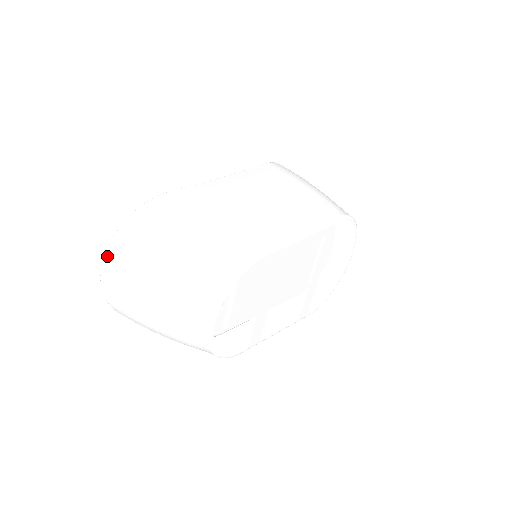
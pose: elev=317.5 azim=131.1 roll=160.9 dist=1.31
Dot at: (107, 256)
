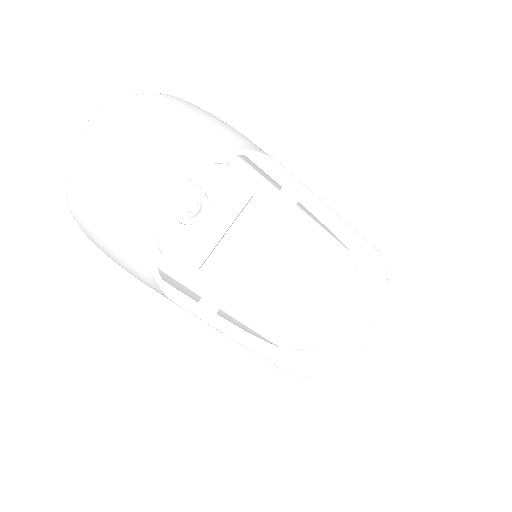
Dot at: (103, 110)
